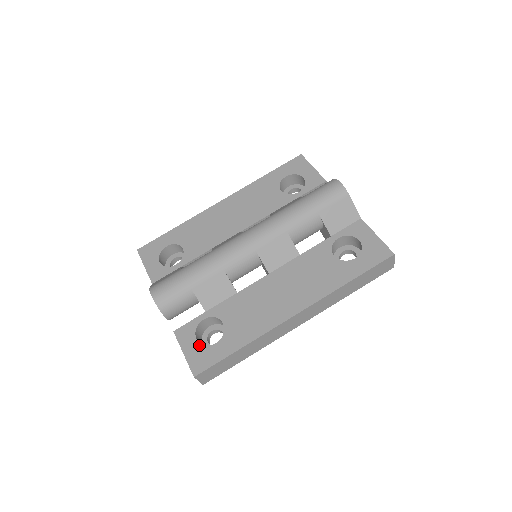
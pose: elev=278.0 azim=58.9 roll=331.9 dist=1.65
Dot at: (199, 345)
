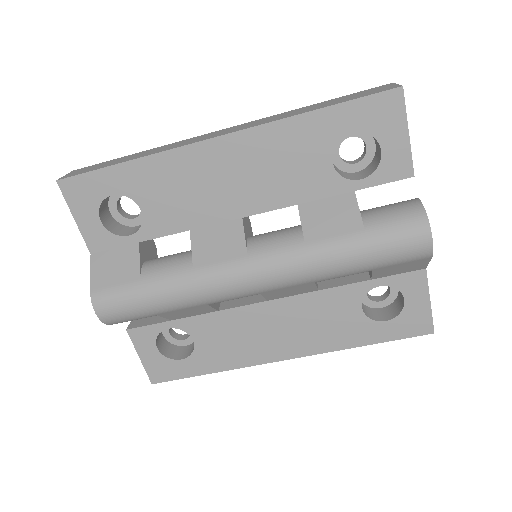
Dot at: (160, 356)
